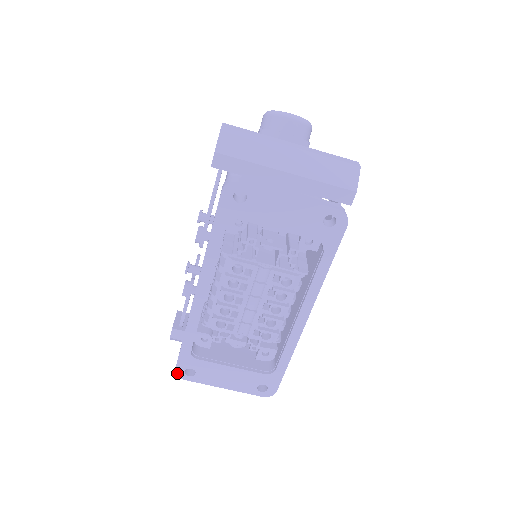
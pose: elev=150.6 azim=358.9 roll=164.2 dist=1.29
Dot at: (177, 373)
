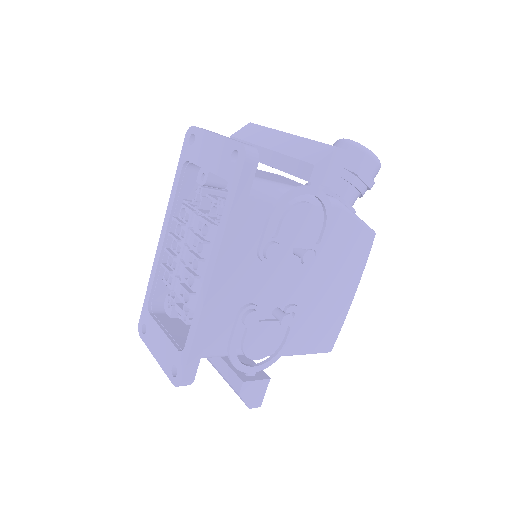
Dot at: (139, 327)
